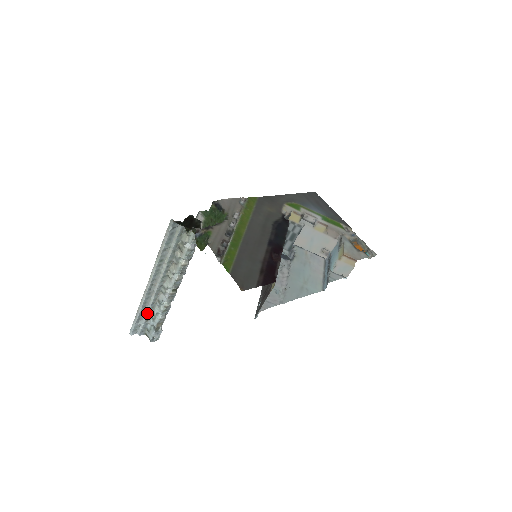
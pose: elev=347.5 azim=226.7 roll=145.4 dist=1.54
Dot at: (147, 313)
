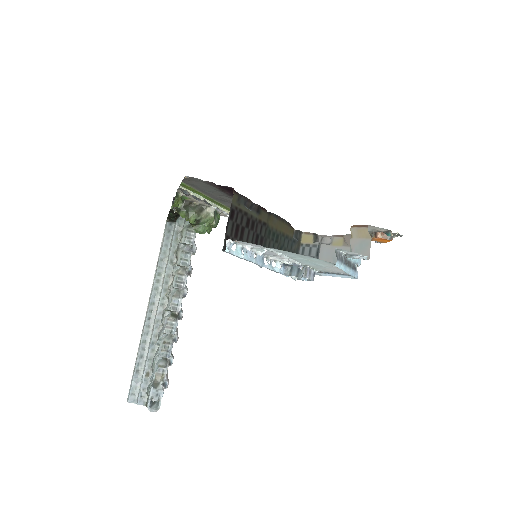
Dot at: (146, 360)
